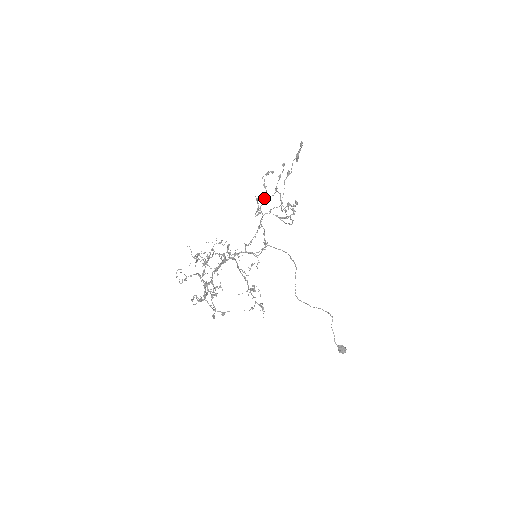
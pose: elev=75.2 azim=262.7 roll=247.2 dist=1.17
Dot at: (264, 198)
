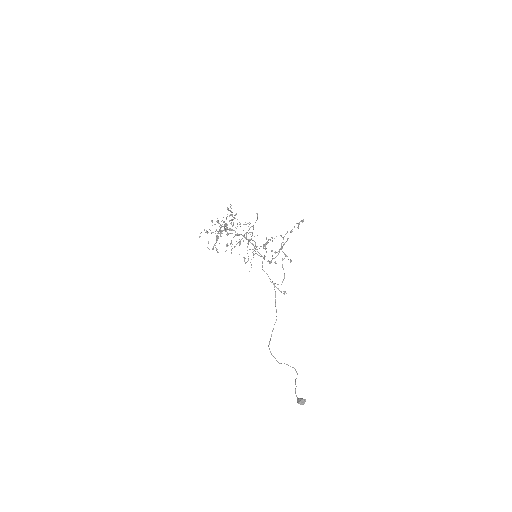
Dot at: (272, 237)
